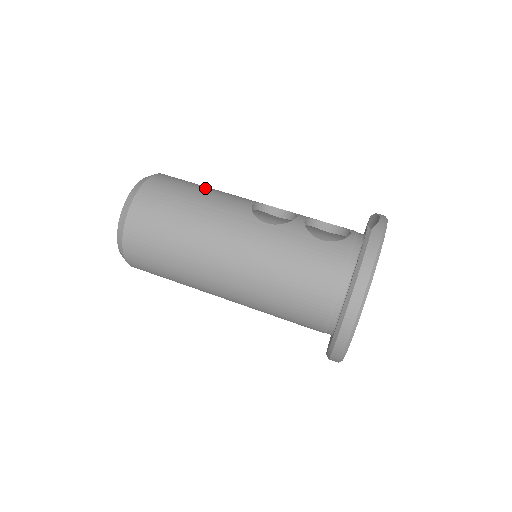
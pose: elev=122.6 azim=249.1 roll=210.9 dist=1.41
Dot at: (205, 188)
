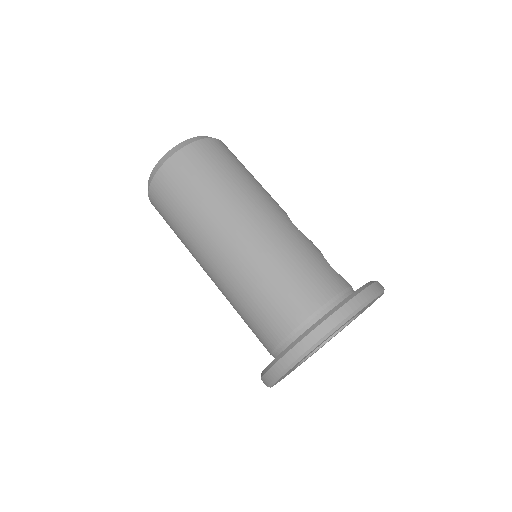
Dot at: occluded
